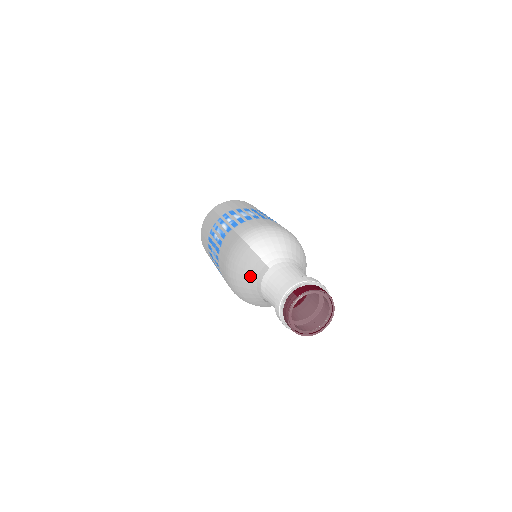
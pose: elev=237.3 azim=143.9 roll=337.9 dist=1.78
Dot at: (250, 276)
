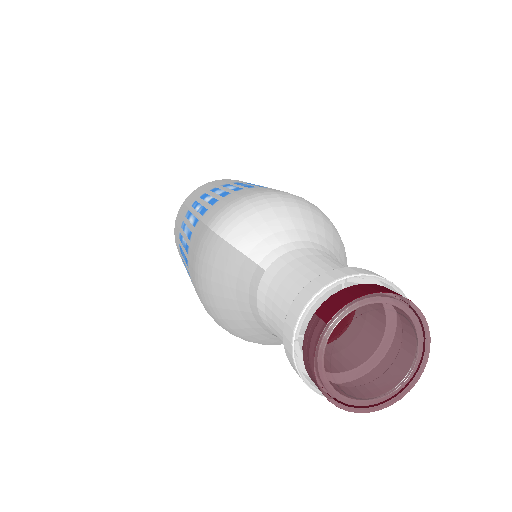
Dot at: (235, 295)
